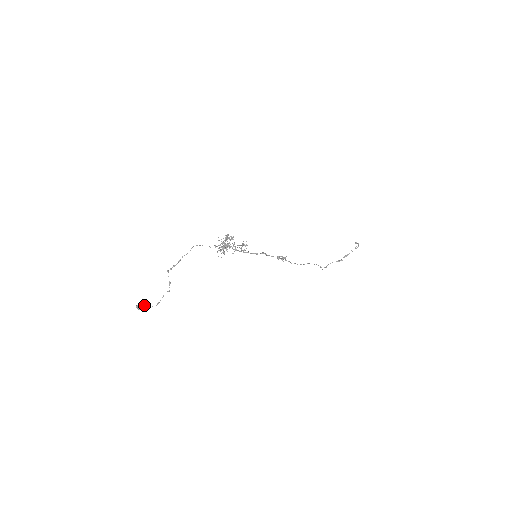
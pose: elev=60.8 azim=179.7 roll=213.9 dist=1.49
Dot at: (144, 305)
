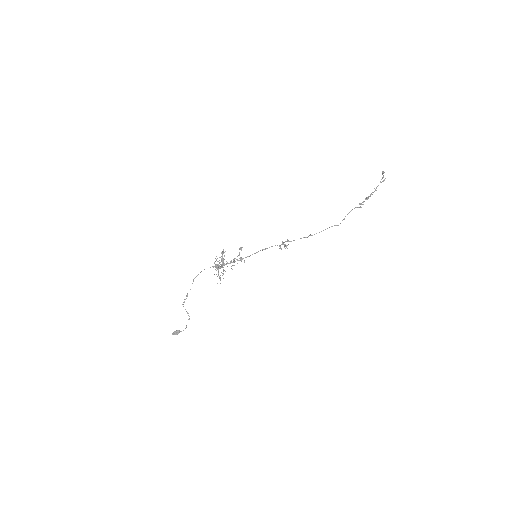
Dot at: (176, 333)
